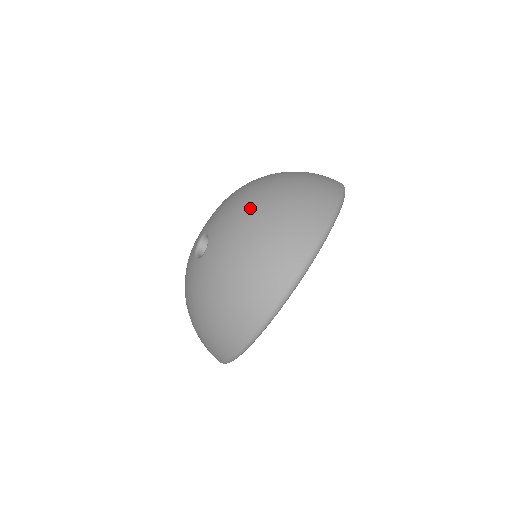
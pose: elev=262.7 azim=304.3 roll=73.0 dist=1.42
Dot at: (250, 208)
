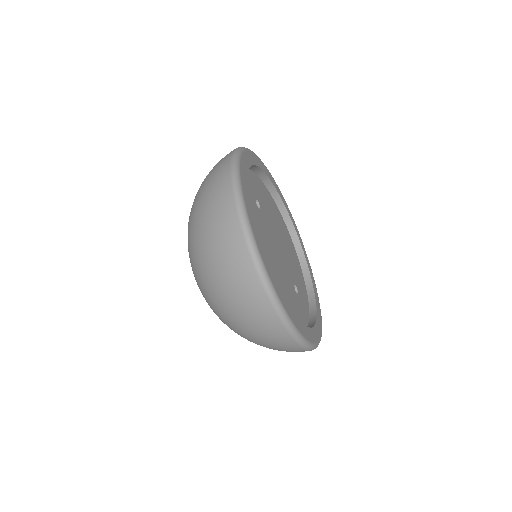
Dot at: occluded
